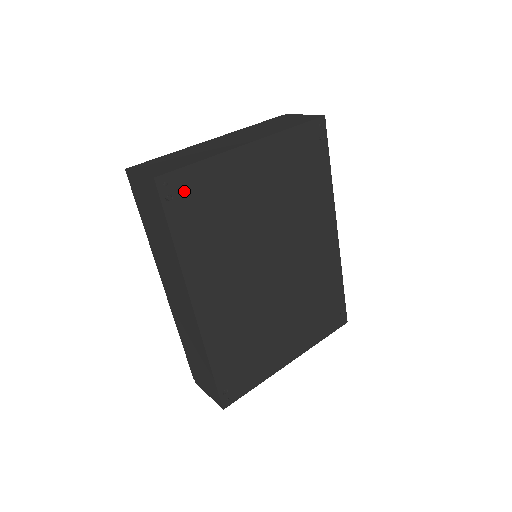
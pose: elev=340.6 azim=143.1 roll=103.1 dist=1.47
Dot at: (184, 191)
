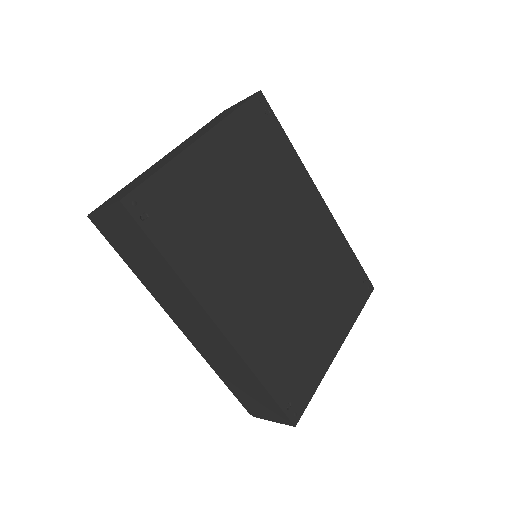
Dot at: (156, 205)
